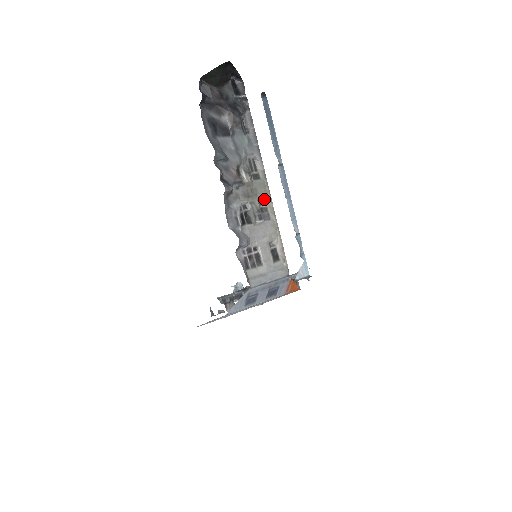
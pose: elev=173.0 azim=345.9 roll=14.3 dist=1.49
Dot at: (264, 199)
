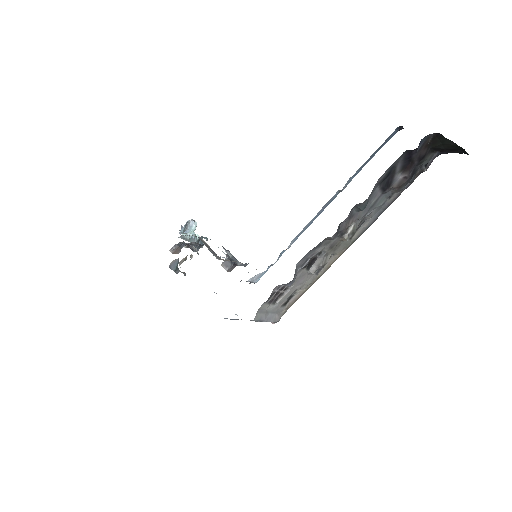
Dot at: (333, 255)
